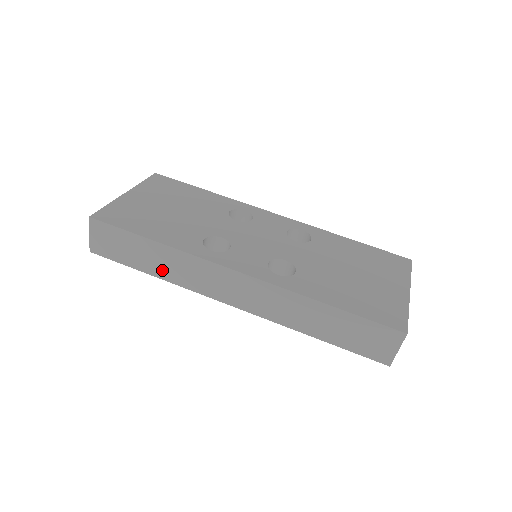
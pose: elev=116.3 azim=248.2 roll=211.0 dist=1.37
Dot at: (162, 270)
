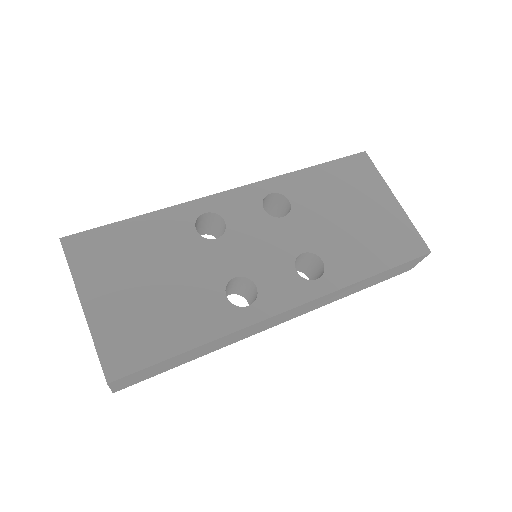
Dot at: (207, 351)
